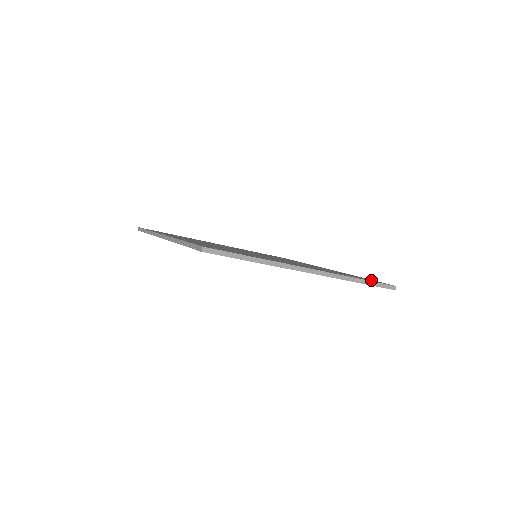
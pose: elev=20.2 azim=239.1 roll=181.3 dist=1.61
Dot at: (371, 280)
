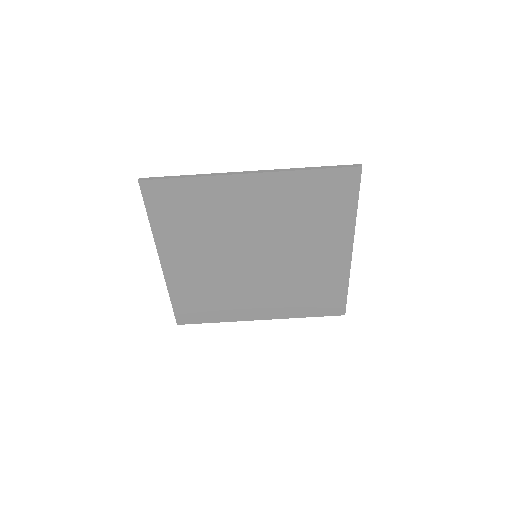
Dot at: (342, 182)
